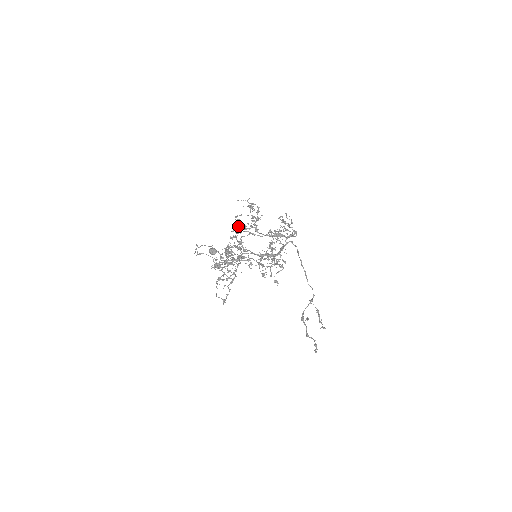
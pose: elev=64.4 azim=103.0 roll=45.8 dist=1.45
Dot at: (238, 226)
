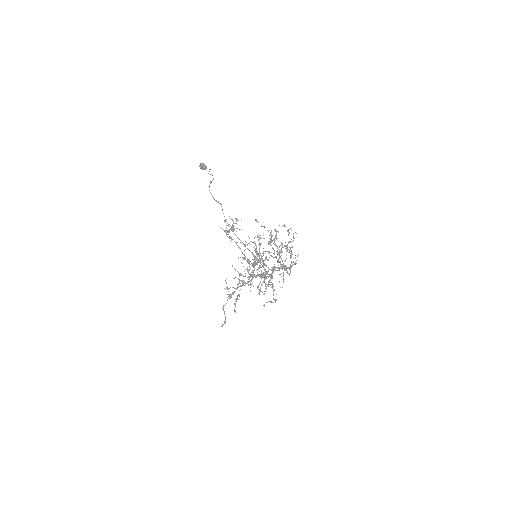
Dot at: (273, 240)
